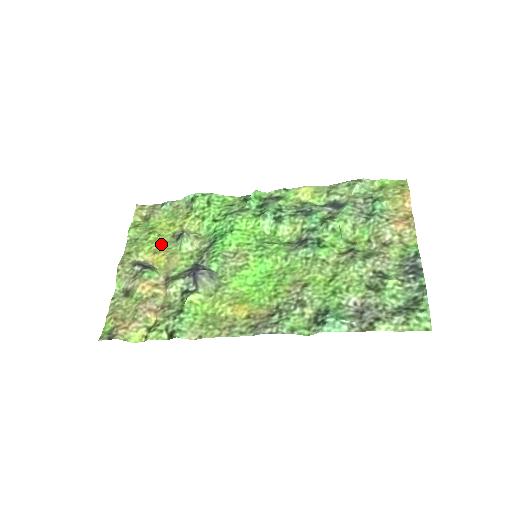
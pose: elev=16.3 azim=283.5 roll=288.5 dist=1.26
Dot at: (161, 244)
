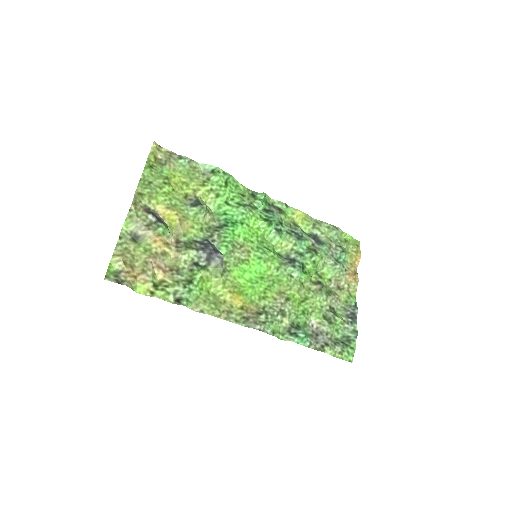
Dot at: (175, 201)
